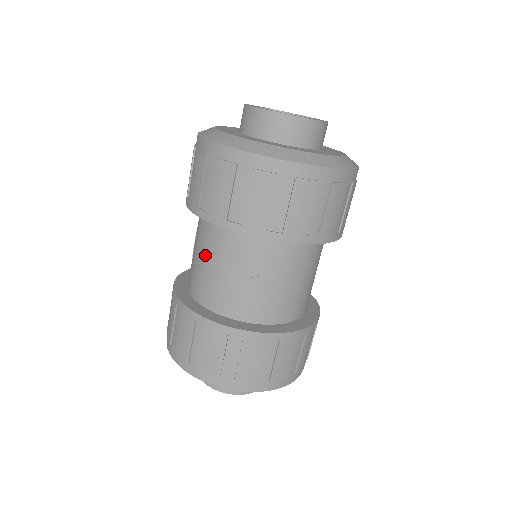
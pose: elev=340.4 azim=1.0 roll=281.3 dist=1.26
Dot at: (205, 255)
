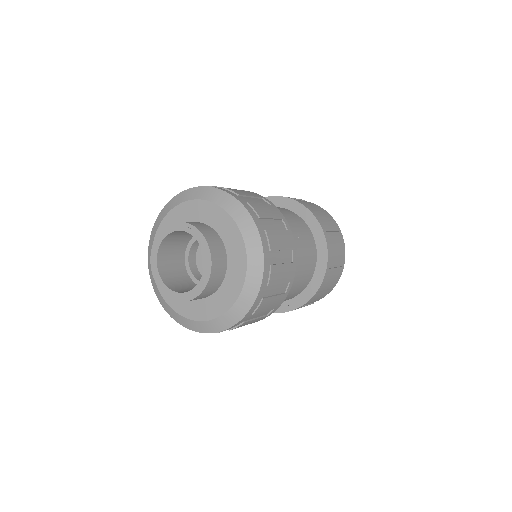
Dot at: occluded
